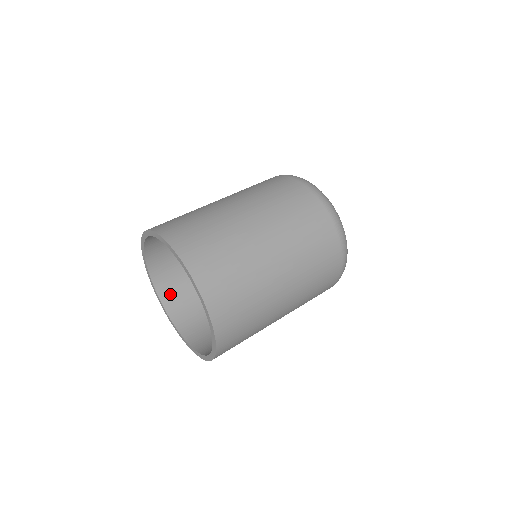
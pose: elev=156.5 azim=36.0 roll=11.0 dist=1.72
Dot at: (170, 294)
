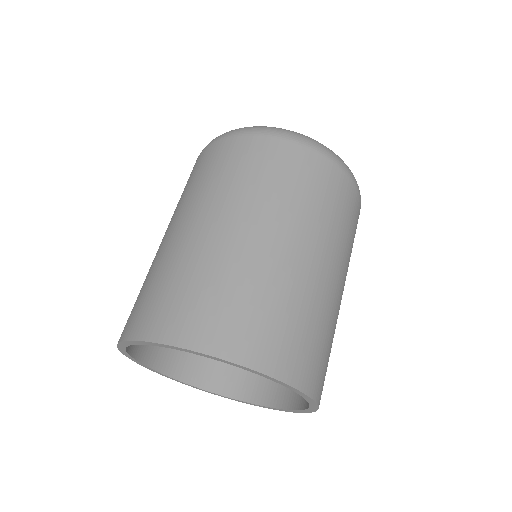
Dot at: (167, 357)
